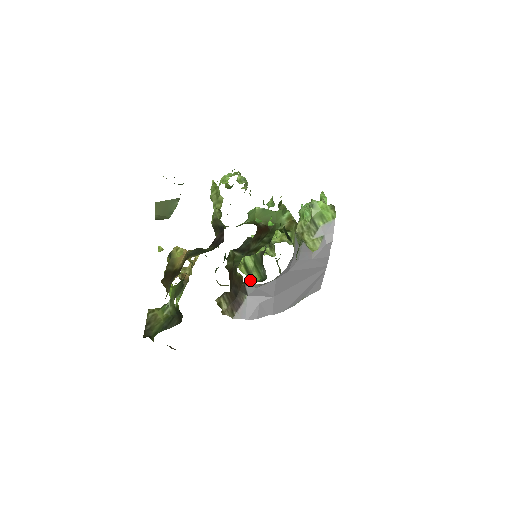
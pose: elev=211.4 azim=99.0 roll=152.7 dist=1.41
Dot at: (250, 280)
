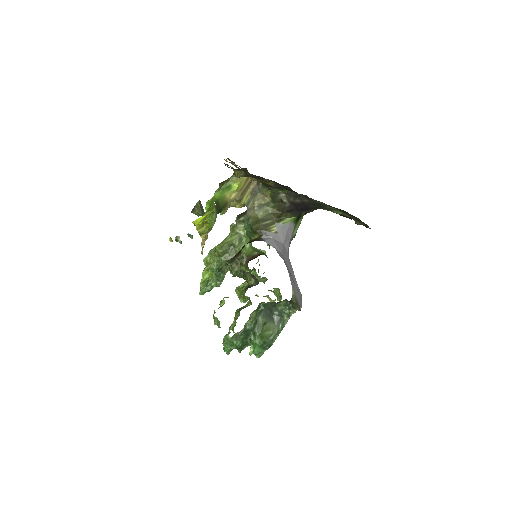
Dot at: occluded
